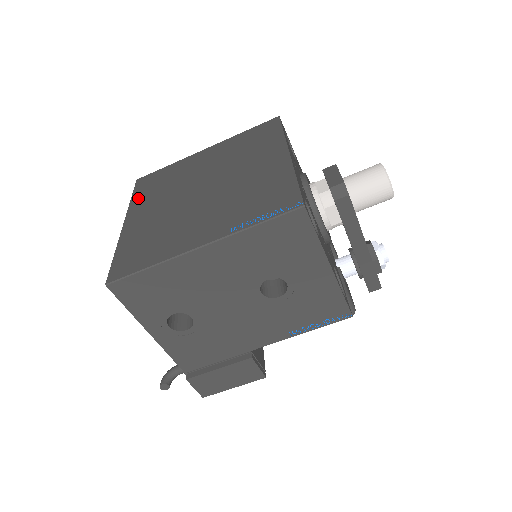
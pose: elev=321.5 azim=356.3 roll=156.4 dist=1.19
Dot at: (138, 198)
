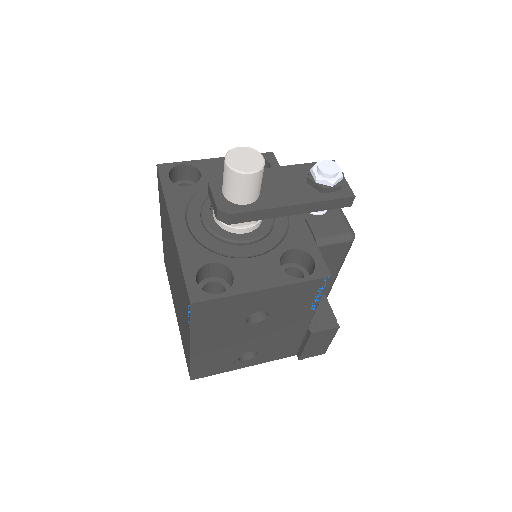
Dot at: (170, 285)
